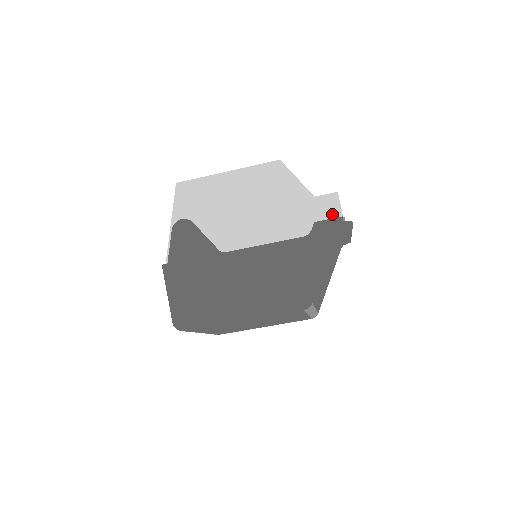
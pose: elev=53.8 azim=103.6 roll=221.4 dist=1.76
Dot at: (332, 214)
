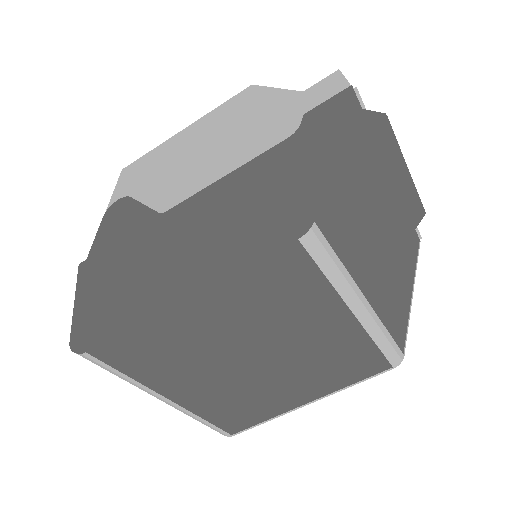
Dot at: (334, 94)
